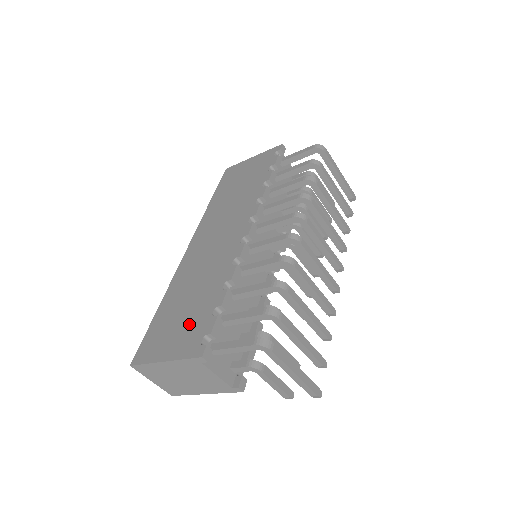
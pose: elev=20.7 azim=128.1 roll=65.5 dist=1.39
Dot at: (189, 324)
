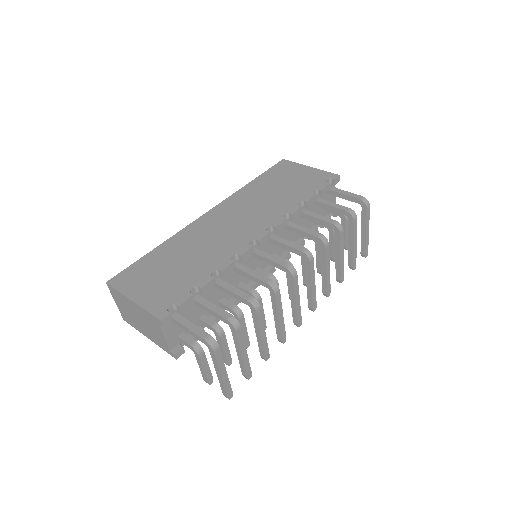
Dot at: (169, 284)
